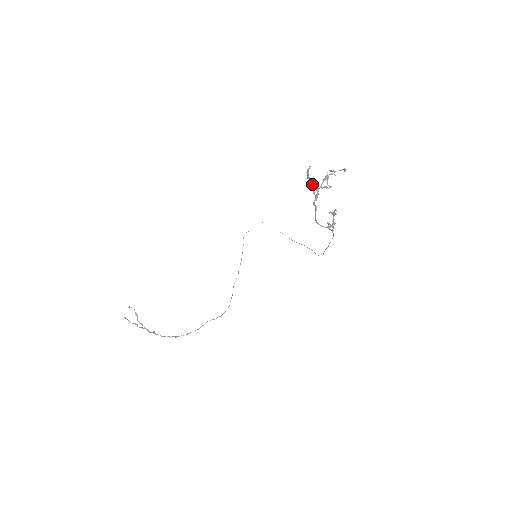
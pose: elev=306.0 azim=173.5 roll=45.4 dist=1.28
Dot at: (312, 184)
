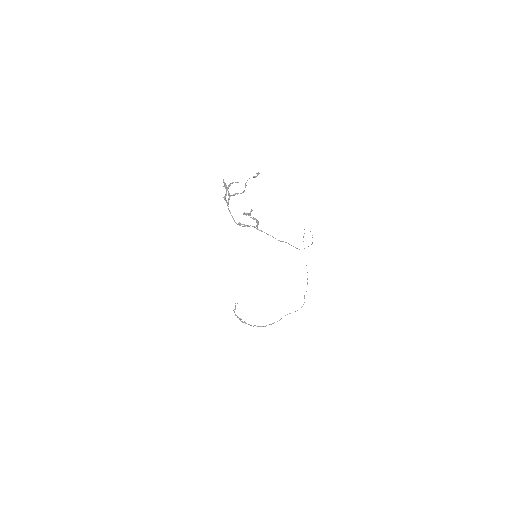
Dot at: (228, 194)
